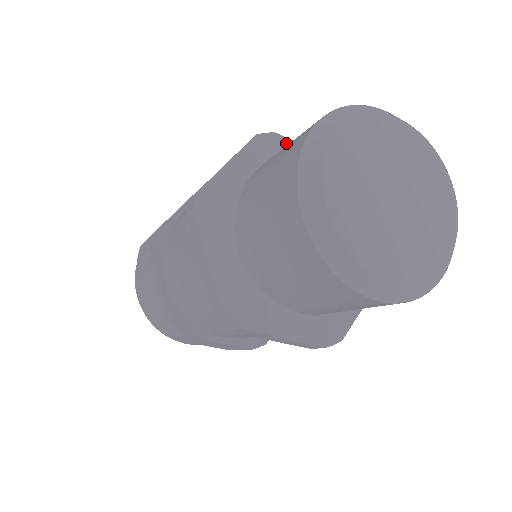
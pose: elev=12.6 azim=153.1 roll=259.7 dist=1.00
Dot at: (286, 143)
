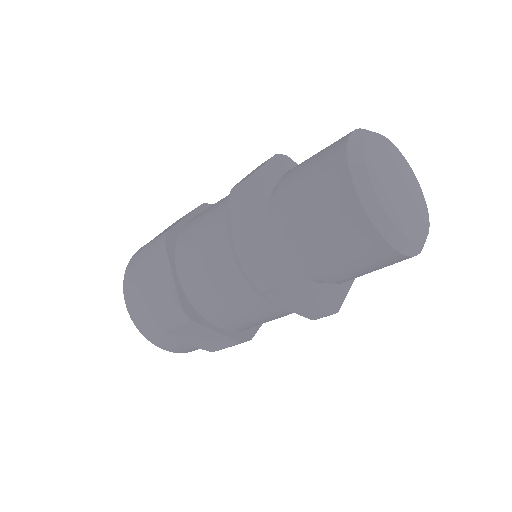
Dot at: occluded
